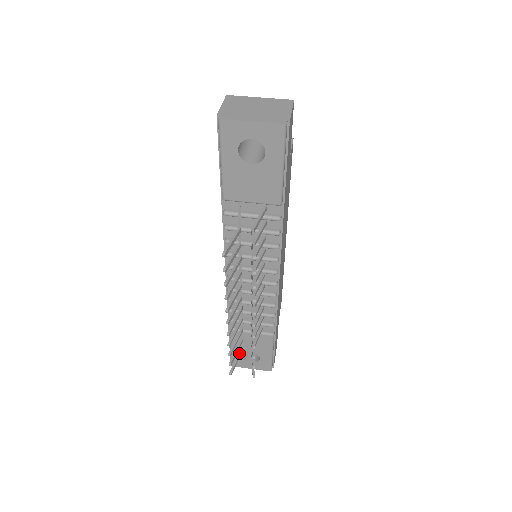
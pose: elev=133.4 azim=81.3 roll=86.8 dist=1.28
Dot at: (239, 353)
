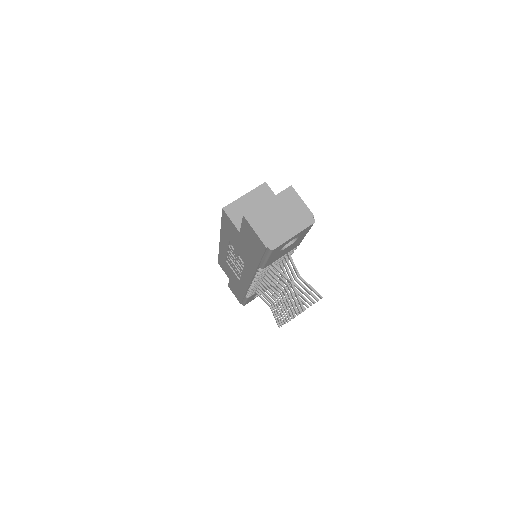
Dot at: (272, 311)
